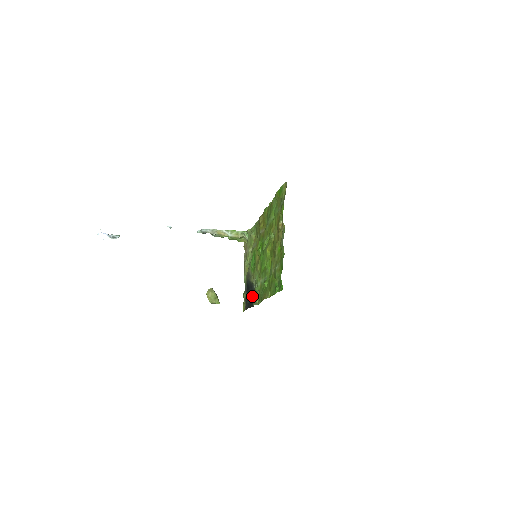
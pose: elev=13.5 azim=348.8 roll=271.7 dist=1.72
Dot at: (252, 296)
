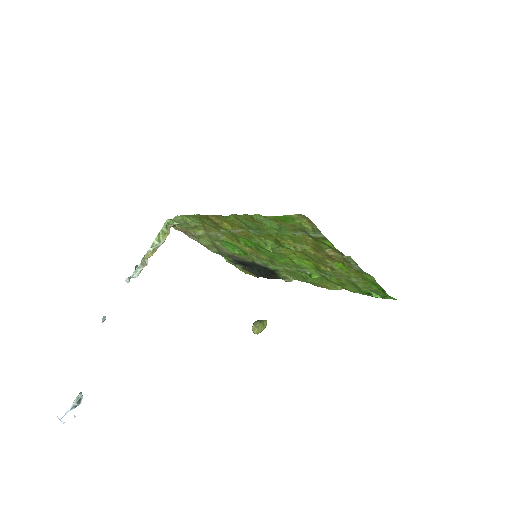
Dot at: (263, 270)
